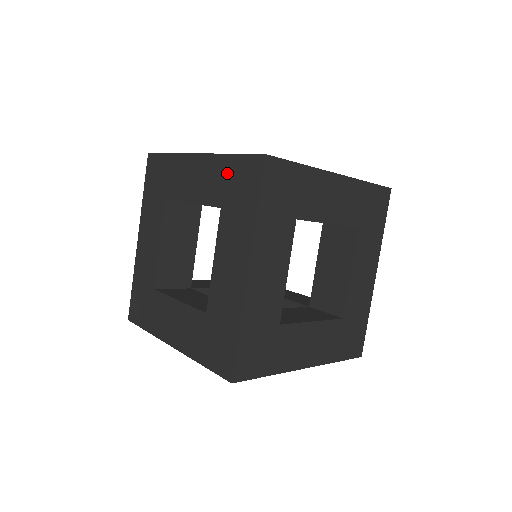
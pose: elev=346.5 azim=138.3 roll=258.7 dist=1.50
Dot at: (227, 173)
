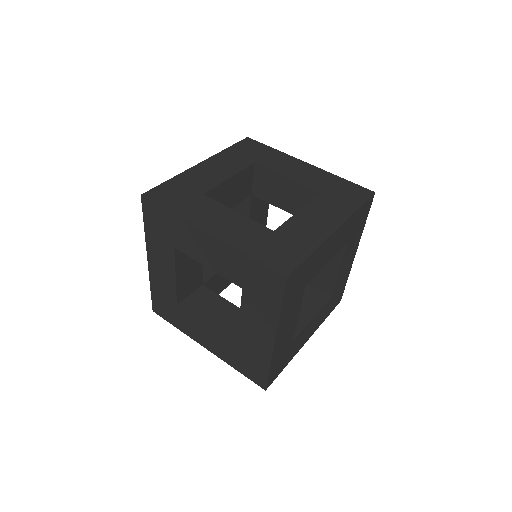
Dot at: (246, 268)
